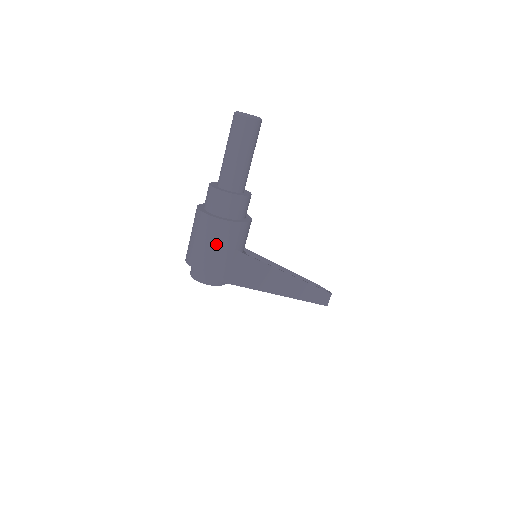
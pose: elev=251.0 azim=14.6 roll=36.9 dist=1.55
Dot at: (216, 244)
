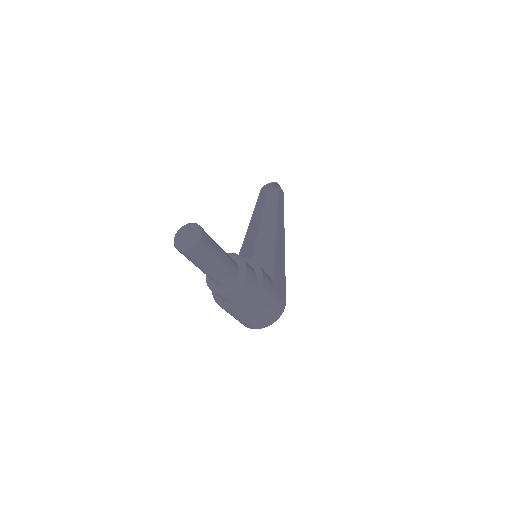
Dot at: (267, 306)
